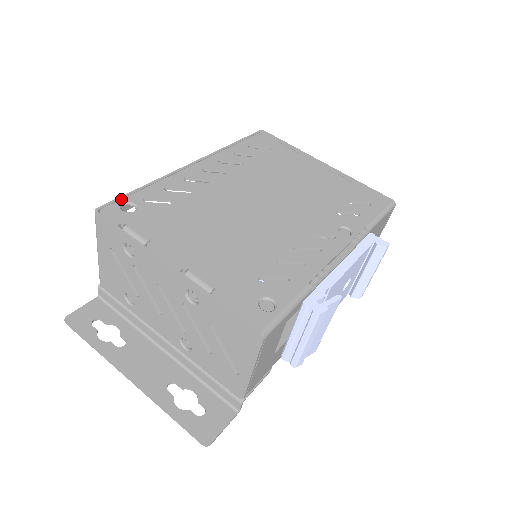
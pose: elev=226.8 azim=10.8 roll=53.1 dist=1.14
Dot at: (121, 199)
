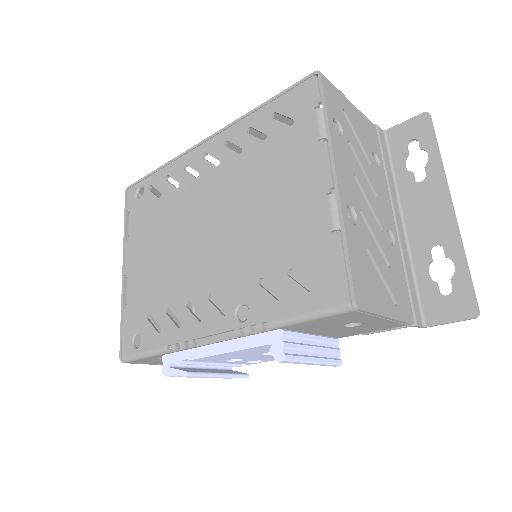
Dot at: (141, 181)
